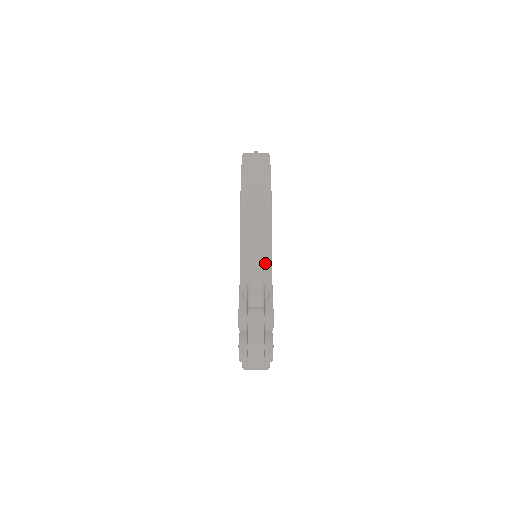
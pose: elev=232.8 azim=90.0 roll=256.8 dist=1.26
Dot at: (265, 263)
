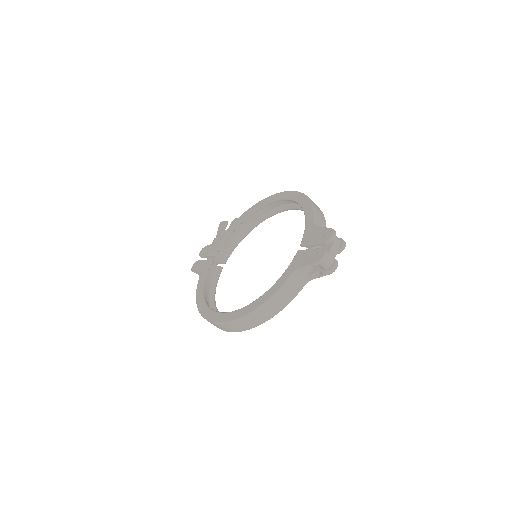
Dot at: occluded
